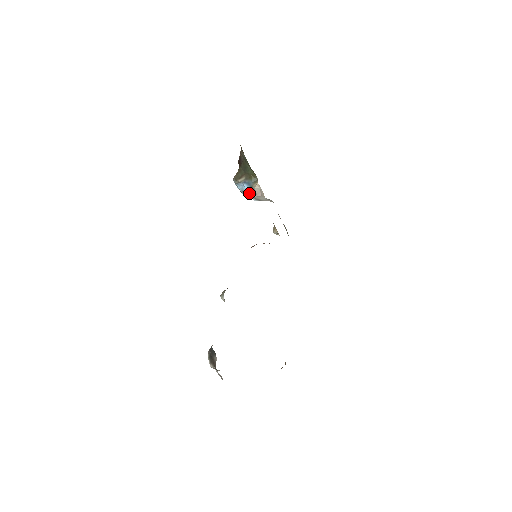
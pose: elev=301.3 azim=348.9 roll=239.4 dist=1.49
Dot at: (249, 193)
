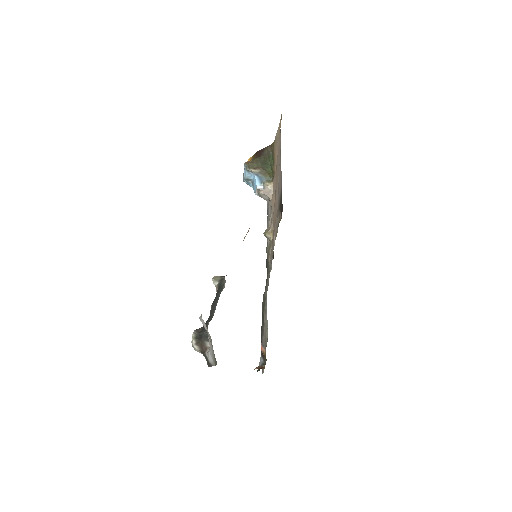
Dot at: (258, 187)
